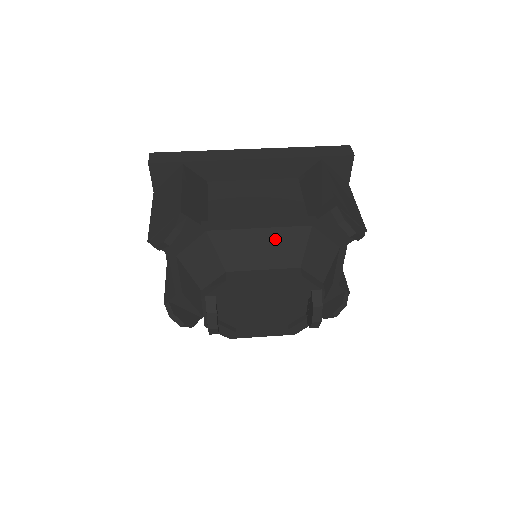
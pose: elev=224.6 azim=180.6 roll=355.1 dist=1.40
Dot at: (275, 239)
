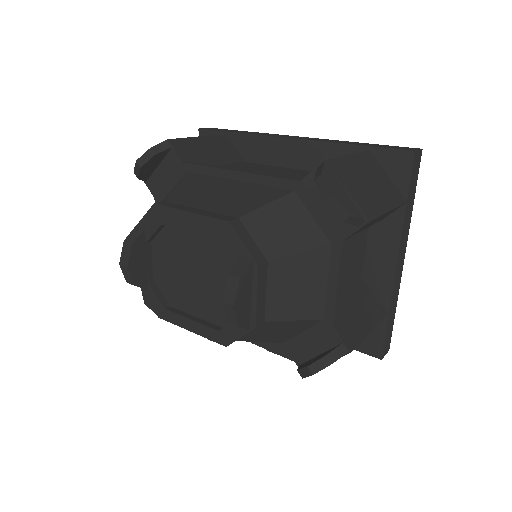
Dot at: (241, 191)
